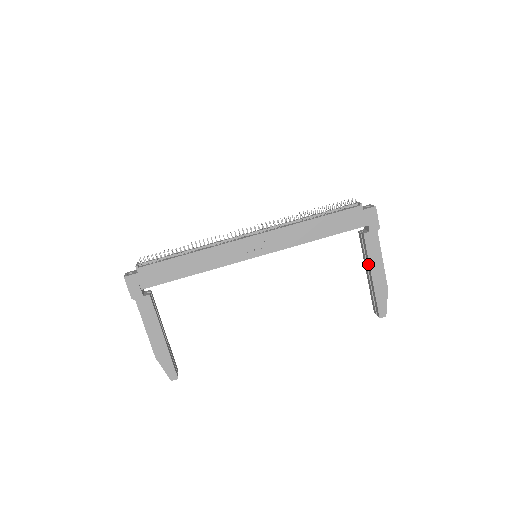
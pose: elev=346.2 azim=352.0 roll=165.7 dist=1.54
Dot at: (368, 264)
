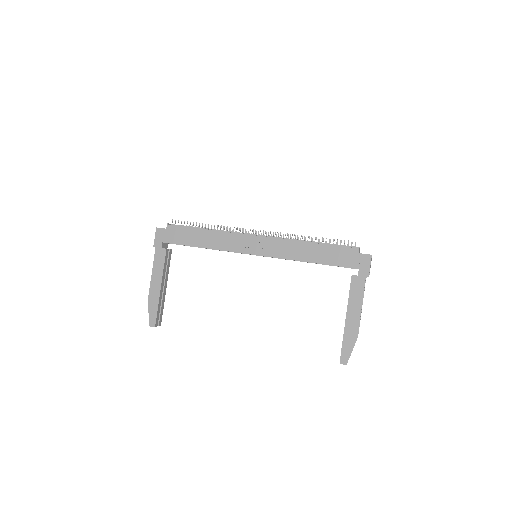
Dot at: (347, 306)
